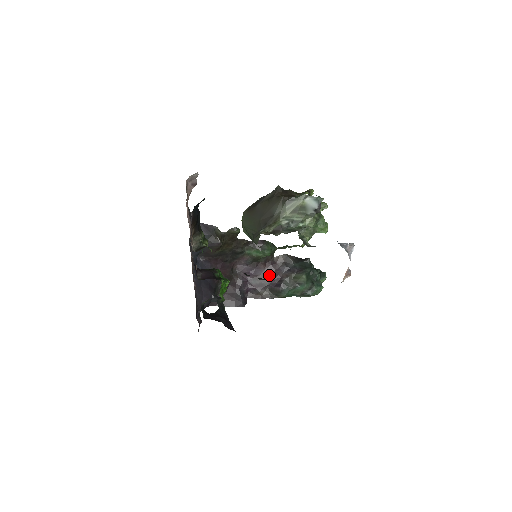
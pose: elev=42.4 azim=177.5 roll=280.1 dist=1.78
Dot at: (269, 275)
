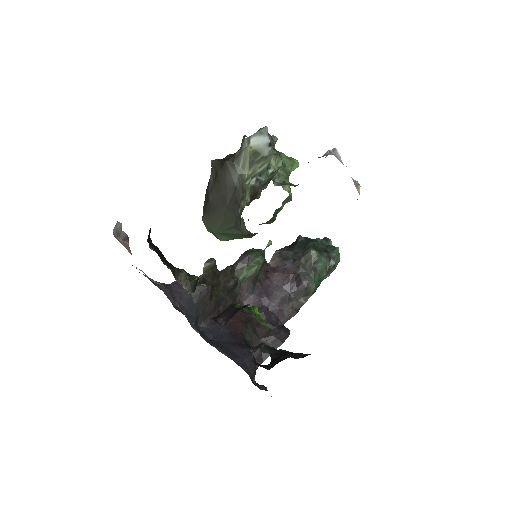
Dot at: (281, 283)
